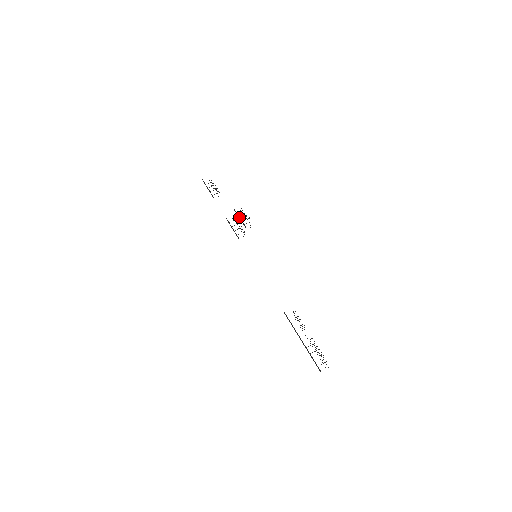
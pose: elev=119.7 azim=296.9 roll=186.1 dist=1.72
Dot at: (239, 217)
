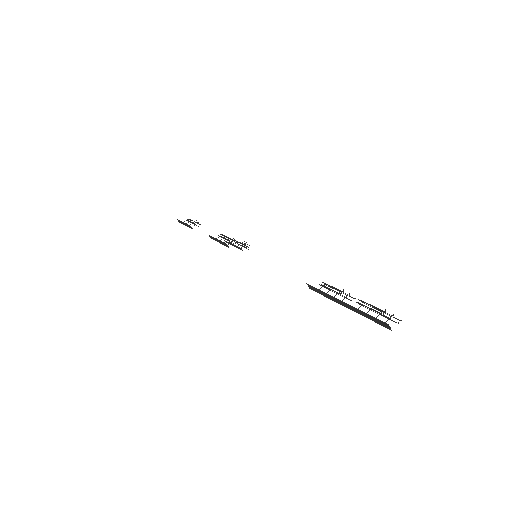
Dot at: (232, 244)
